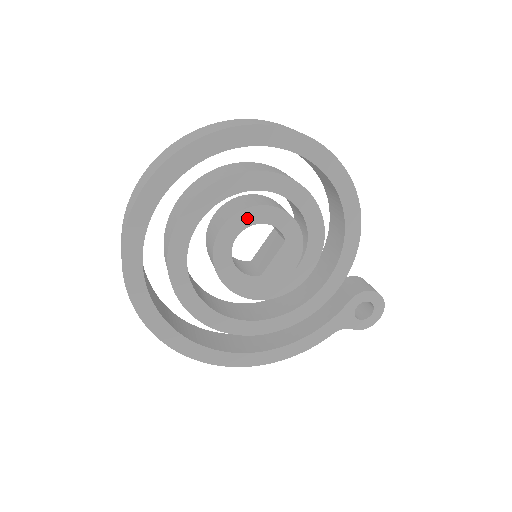
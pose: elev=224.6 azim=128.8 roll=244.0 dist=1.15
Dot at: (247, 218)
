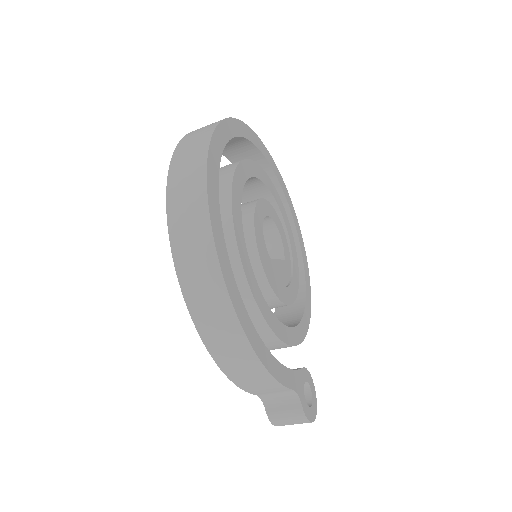
Dot at: (274, 216)
